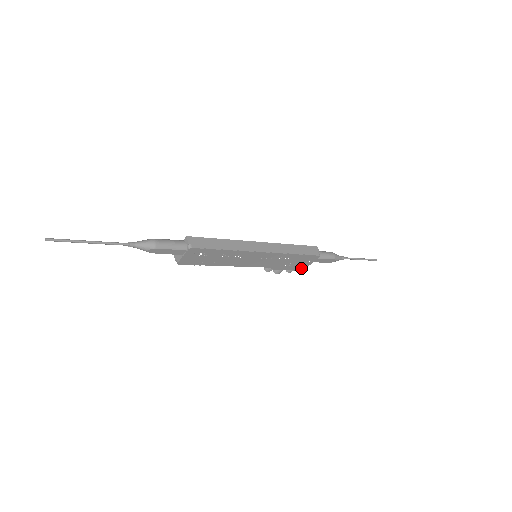
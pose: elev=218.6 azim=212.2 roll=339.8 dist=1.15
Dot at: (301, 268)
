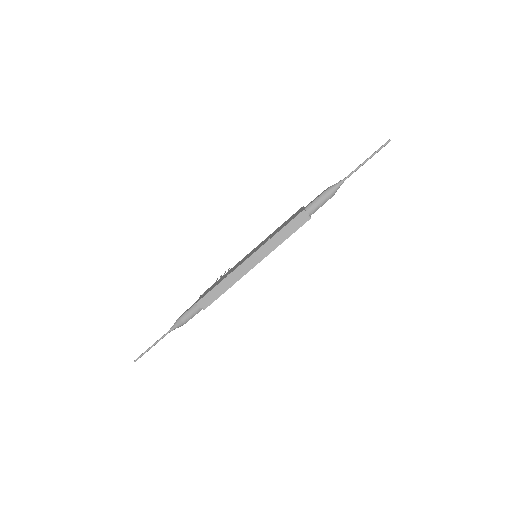
Dot at: occluded
